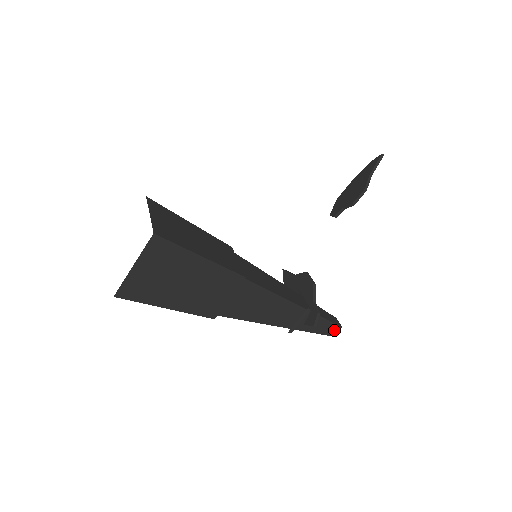
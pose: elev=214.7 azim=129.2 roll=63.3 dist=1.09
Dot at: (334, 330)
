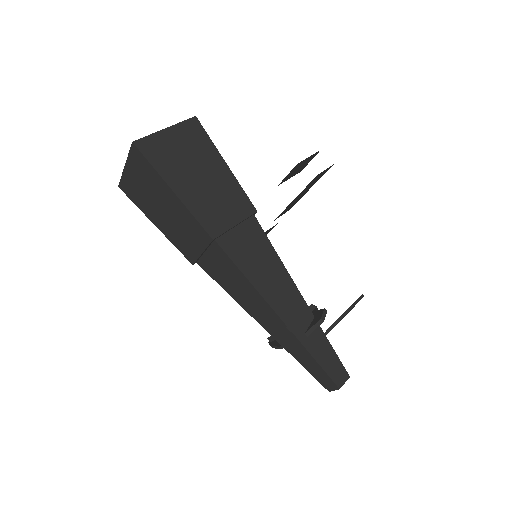
Dot at: (340, 376)
